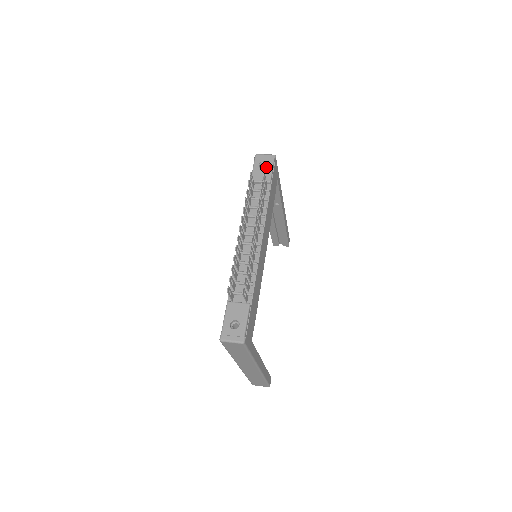
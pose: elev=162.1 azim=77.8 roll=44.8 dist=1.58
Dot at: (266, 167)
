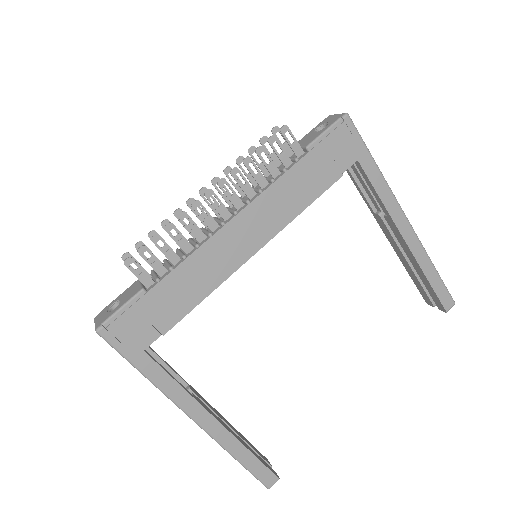
Dot at: (322, 129)
